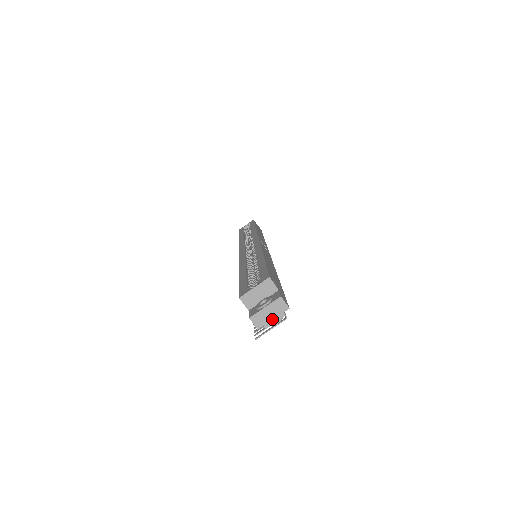
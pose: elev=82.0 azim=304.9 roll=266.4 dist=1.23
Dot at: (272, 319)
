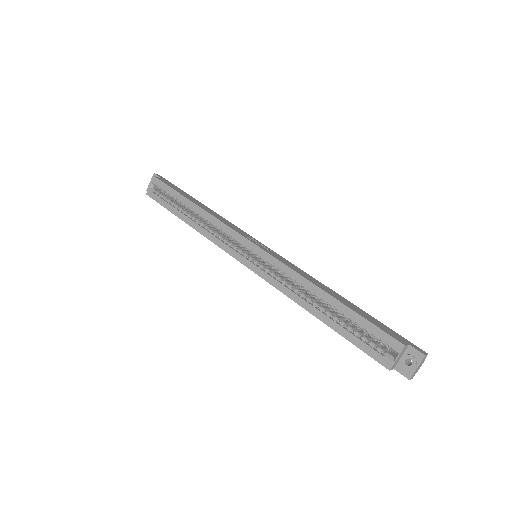
Dot at: occluded
